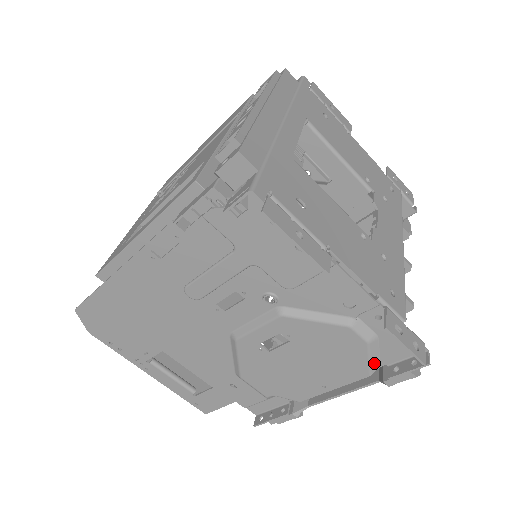
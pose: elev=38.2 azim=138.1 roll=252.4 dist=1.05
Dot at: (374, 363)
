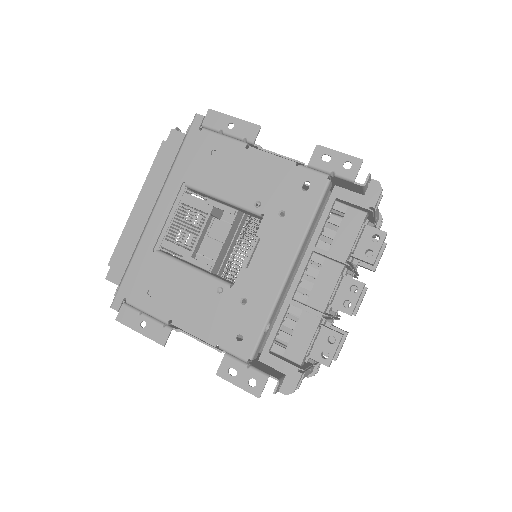
Dot at: occluded
